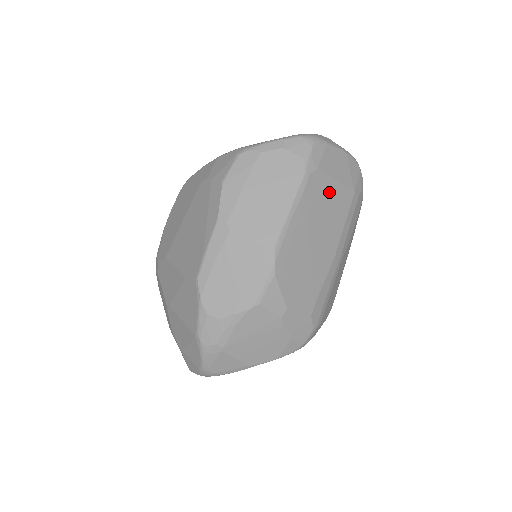
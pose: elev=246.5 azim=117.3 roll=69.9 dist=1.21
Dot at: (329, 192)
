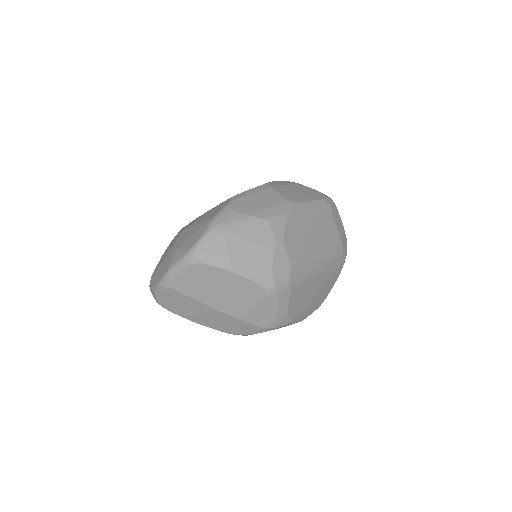
Dot at: (331, 224)
